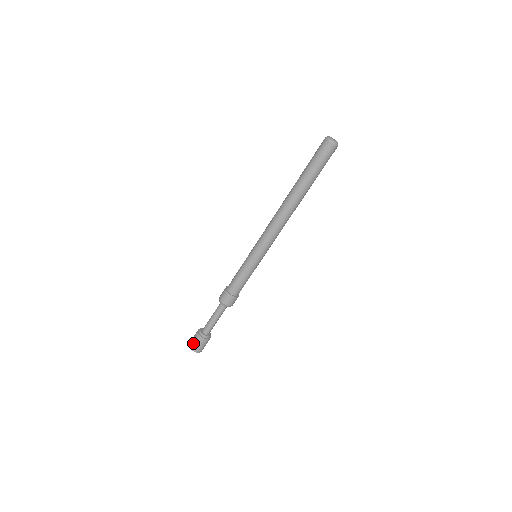
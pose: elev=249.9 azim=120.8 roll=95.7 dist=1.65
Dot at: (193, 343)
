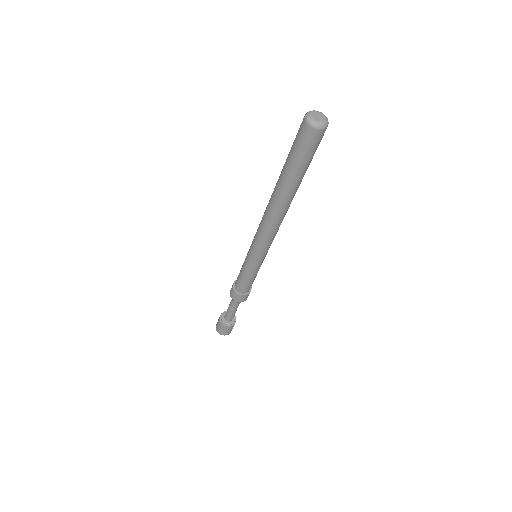
Dot at: (218, 329)
